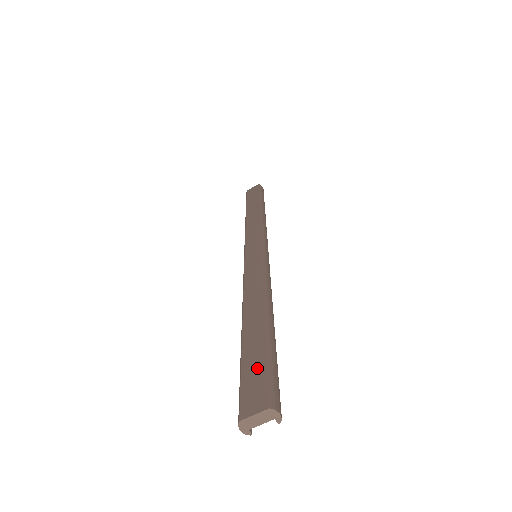
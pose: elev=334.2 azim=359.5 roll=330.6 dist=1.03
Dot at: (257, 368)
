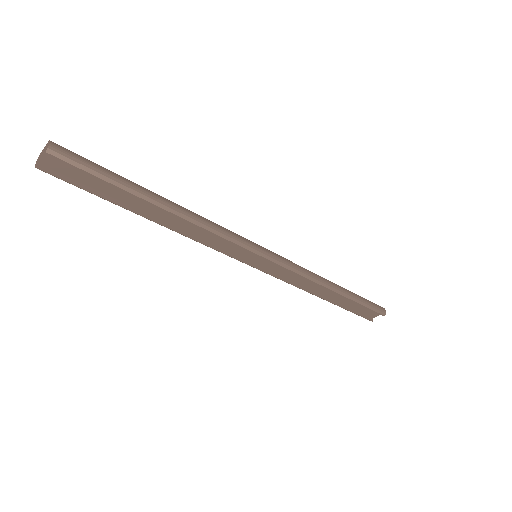
Dot at: occluded
